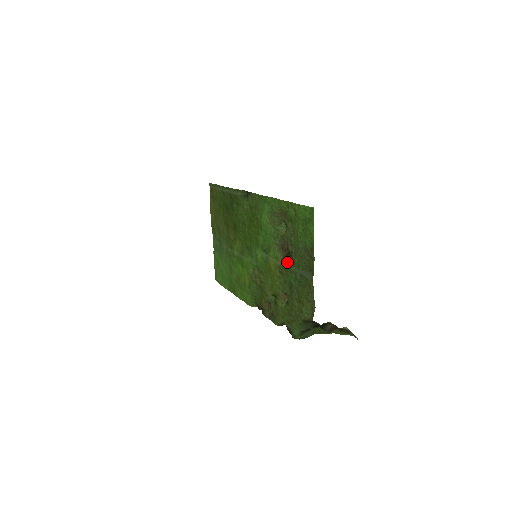
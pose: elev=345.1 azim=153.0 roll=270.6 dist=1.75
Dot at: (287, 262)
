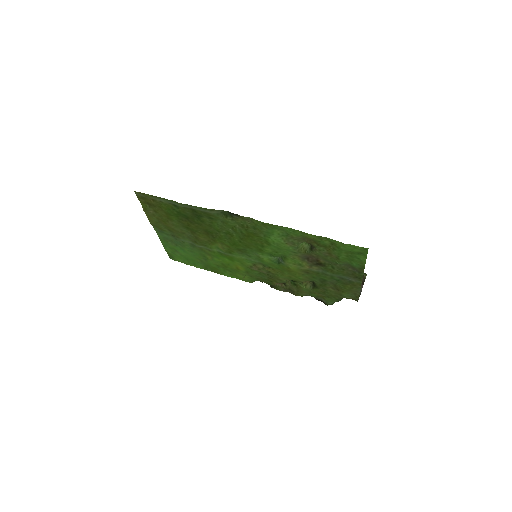
Dot at: (317, 268)
